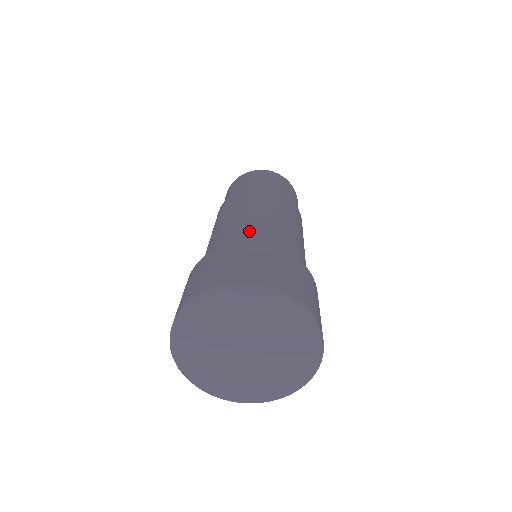
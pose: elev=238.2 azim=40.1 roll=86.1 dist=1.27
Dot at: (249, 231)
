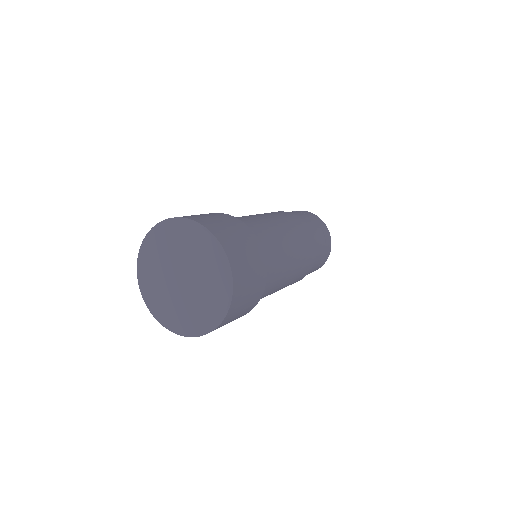
Dot at: (246, 219)
